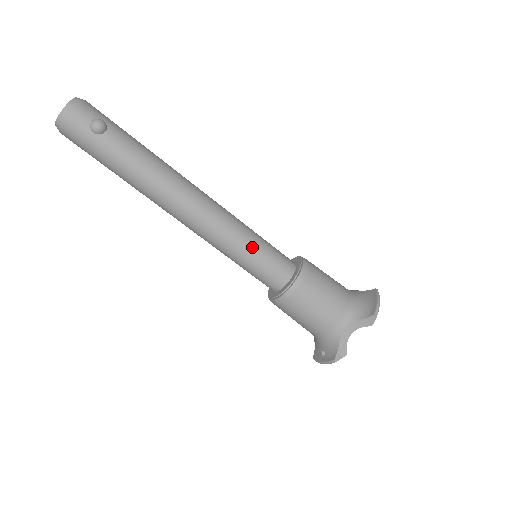
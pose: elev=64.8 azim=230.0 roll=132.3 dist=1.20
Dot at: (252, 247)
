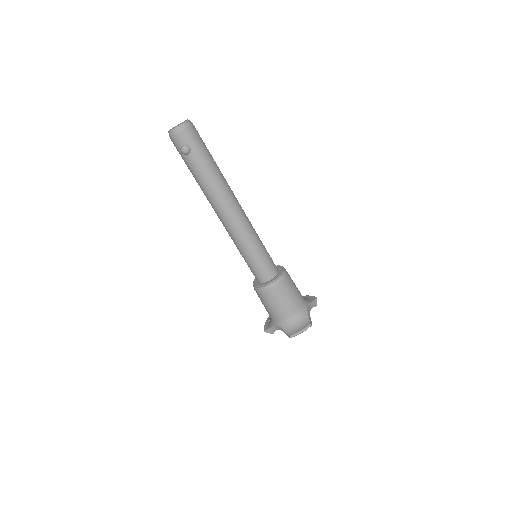
Dot at: (247, 255)
